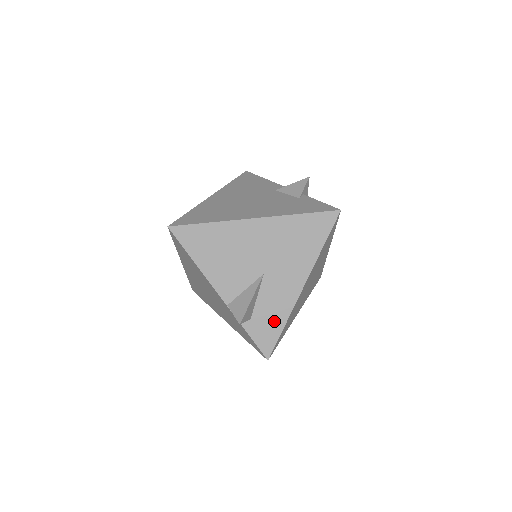
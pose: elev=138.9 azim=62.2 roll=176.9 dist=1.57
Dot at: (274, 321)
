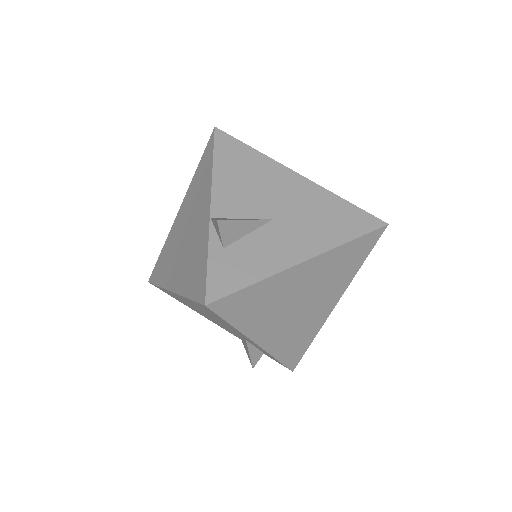
Dot at: (248, 269)
